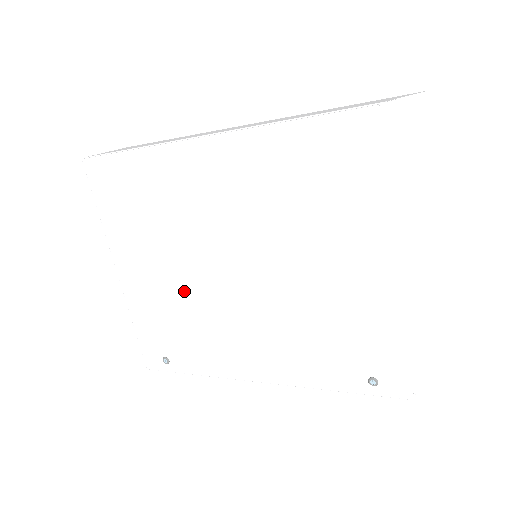
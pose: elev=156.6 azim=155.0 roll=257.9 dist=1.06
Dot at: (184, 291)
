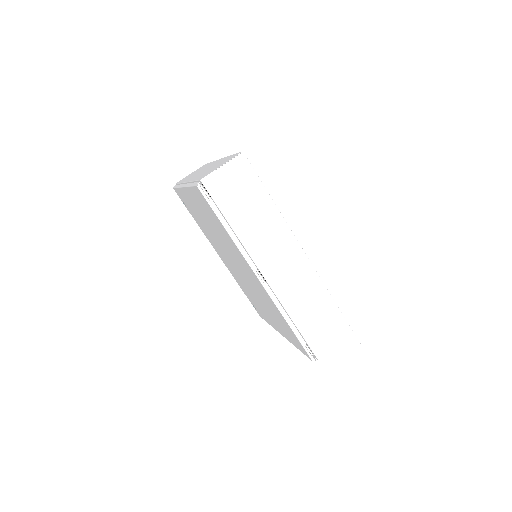
Dot at: (211, 232)
